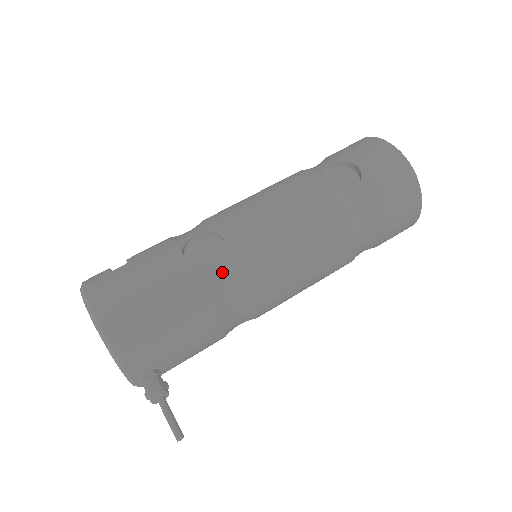
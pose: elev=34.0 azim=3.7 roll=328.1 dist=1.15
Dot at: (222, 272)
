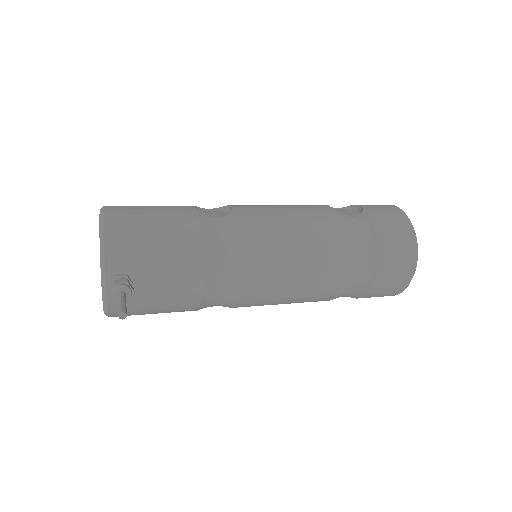
Dot at: (221, 224)
